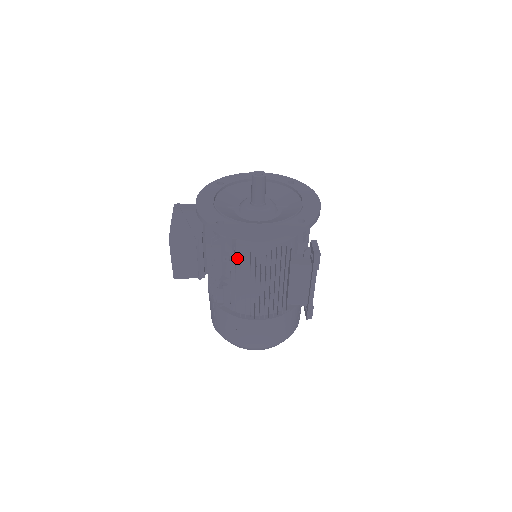
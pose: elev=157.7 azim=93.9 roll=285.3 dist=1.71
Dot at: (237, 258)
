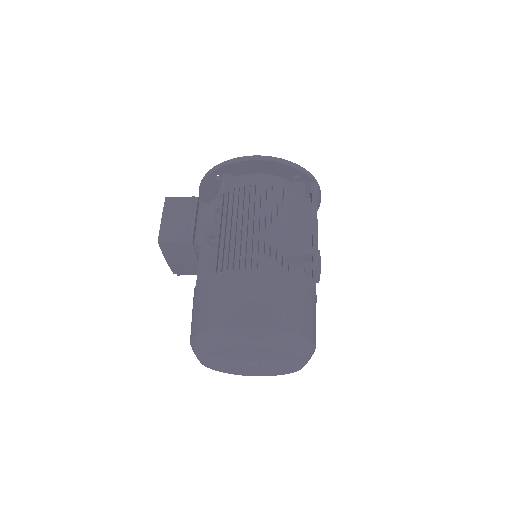
Dot at: (230, 202)
